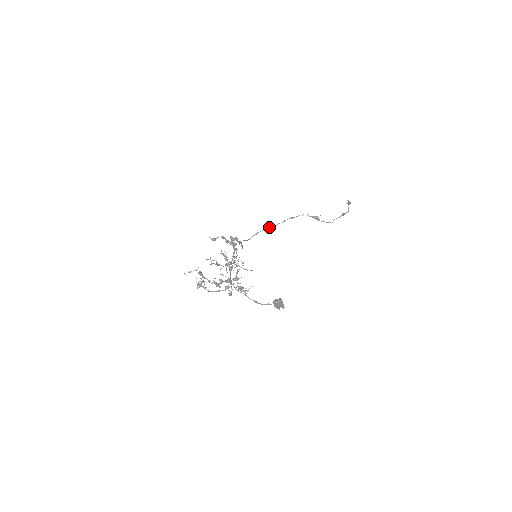
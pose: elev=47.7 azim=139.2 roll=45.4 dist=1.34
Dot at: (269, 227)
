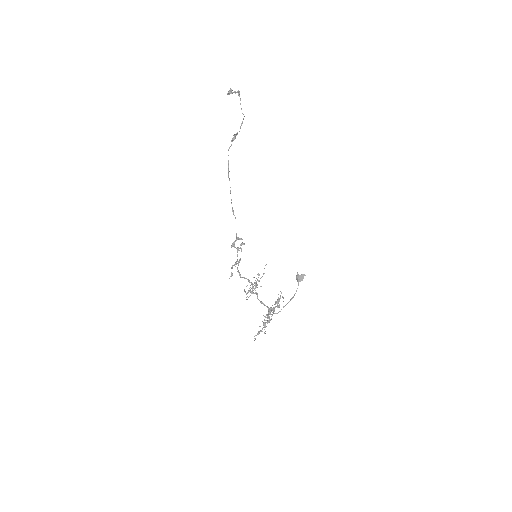
Dot at: occluded
